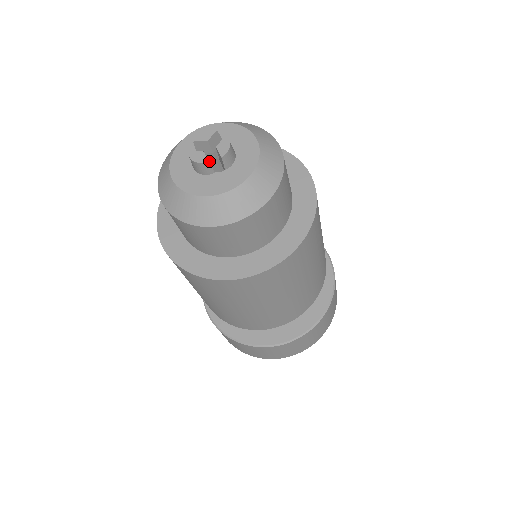
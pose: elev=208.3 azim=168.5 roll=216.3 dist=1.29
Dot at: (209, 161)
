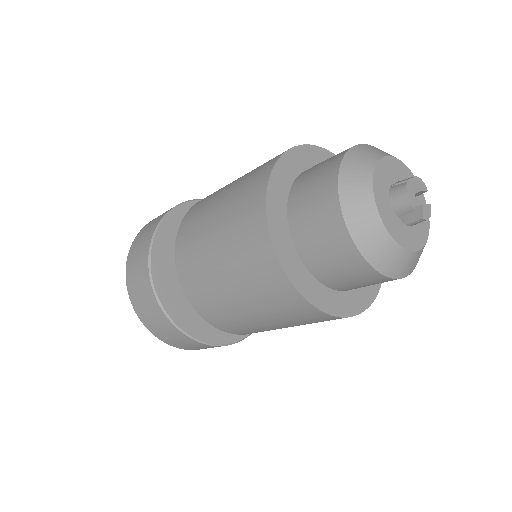
Dot at: occluded
